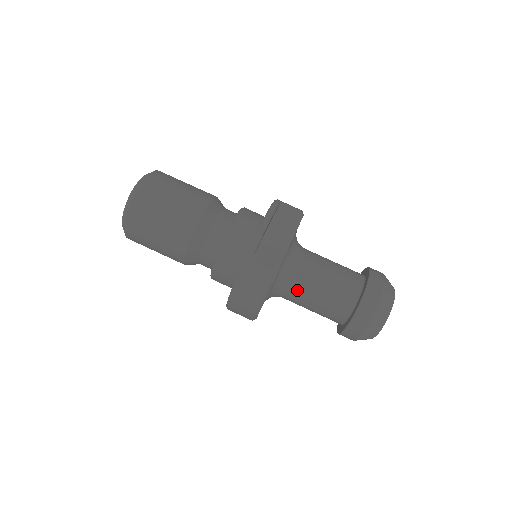
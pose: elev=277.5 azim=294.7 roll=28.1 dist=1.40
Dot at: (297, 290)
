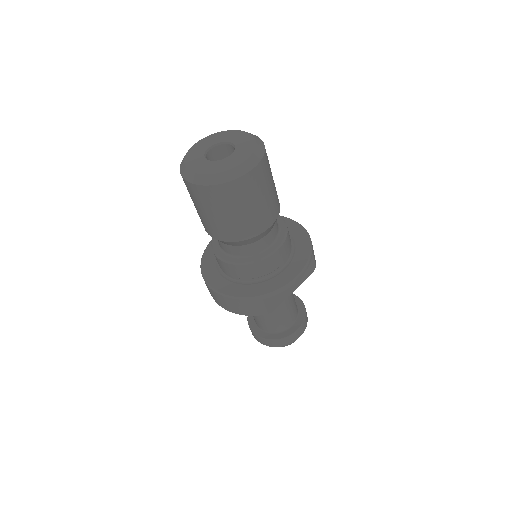
Dot at: occluded
